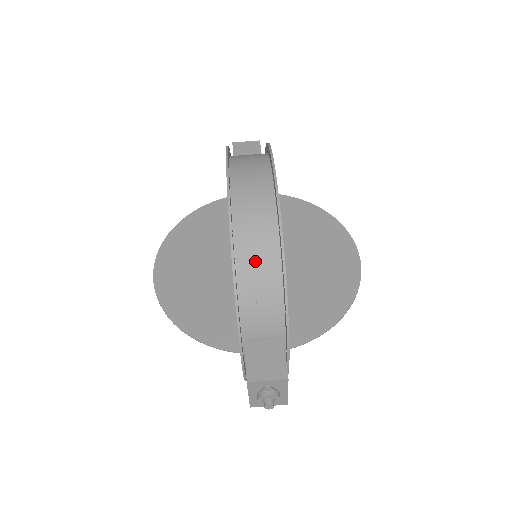
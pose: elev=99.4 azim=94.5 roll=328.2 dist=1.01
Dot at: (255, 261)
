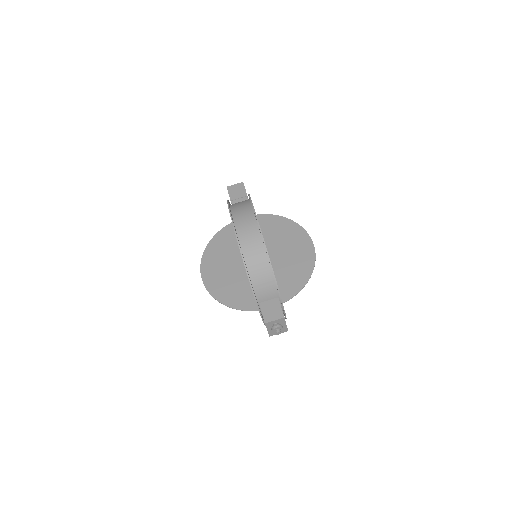
Dot at: (256, 264)
